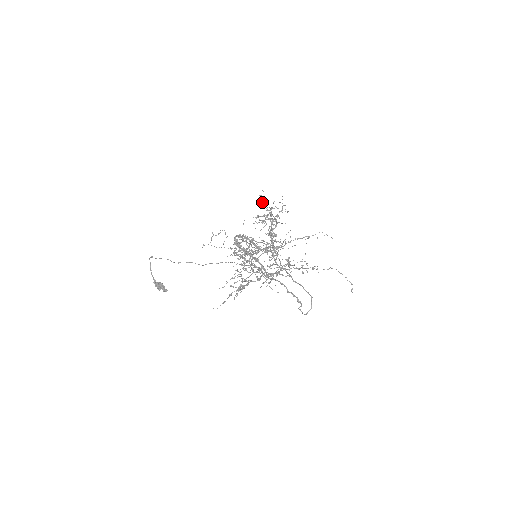
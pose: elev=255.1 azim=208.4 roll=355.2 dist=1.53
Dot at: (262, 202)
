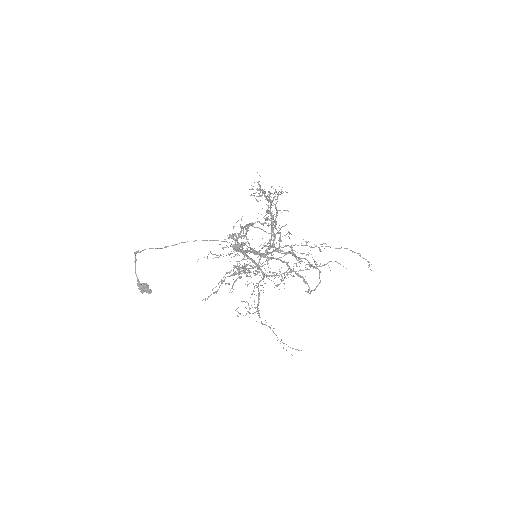
Dot at: (260, 191)
